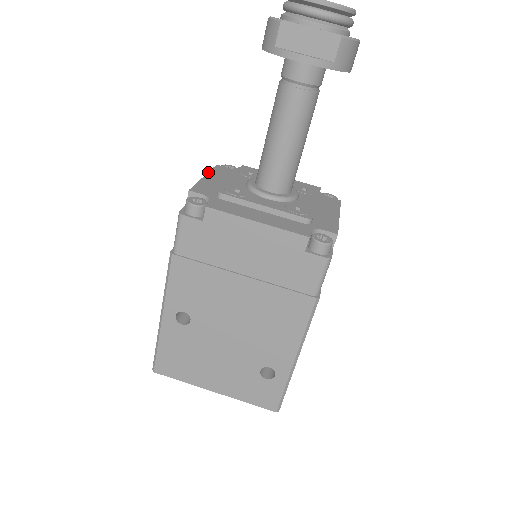
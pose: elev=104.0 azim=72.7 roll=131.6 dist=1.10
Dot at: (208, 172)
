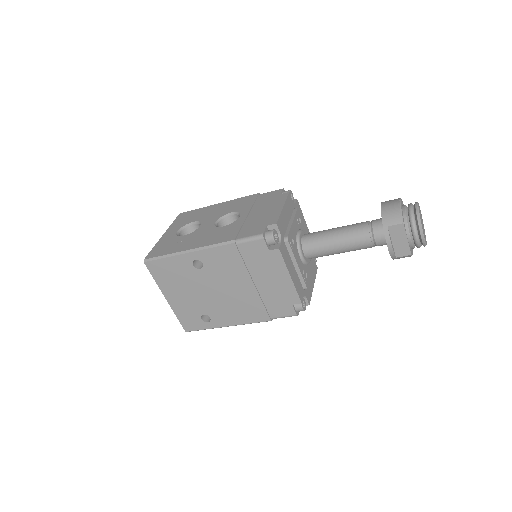
Dot at: (285, 202)
